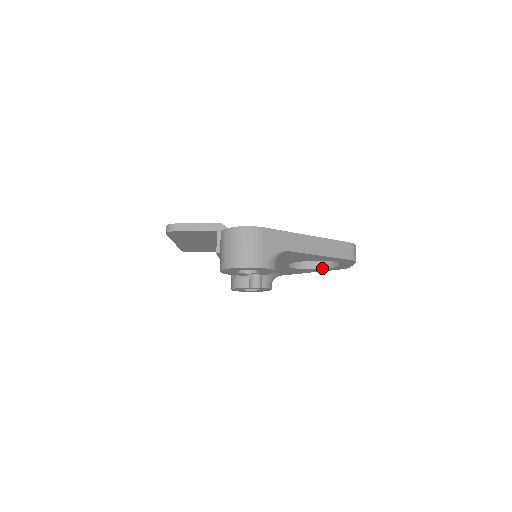
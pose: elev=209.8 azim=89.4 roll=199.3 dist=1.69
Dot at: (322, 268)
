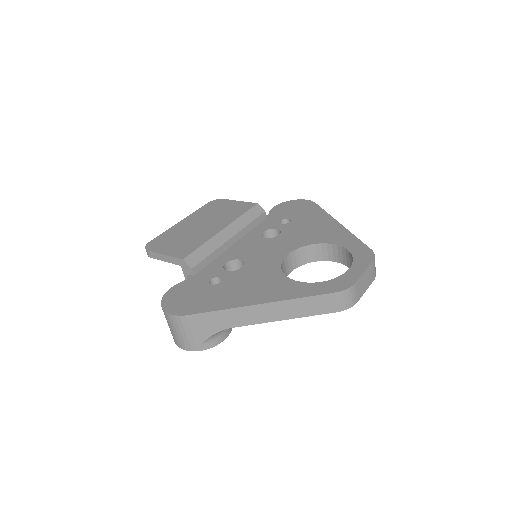
Dot at: (346, 265)
